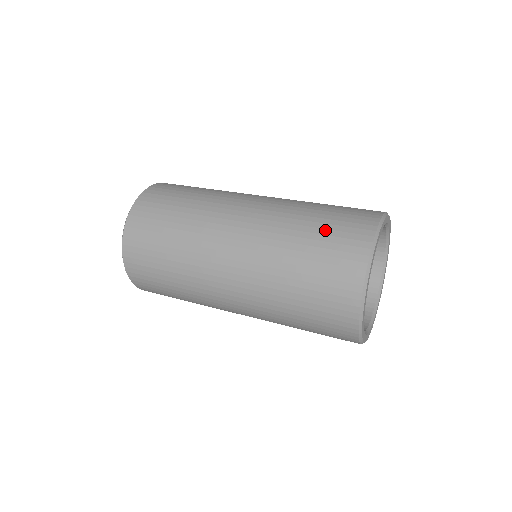
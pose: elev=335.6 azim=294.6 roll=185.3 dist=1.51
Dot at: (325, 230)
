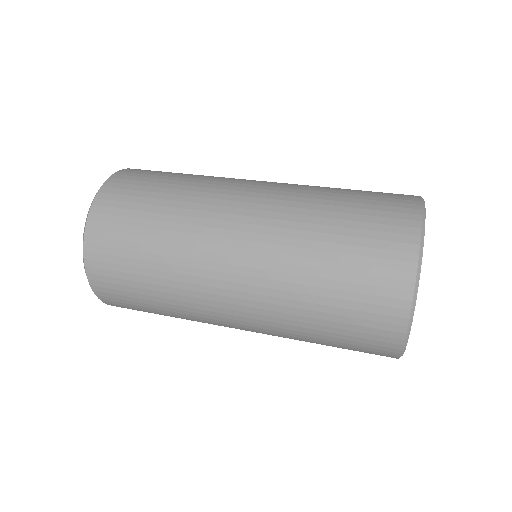
Dot at: occluded
